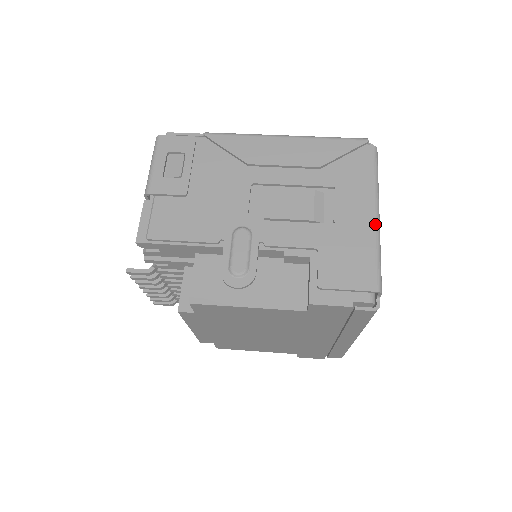
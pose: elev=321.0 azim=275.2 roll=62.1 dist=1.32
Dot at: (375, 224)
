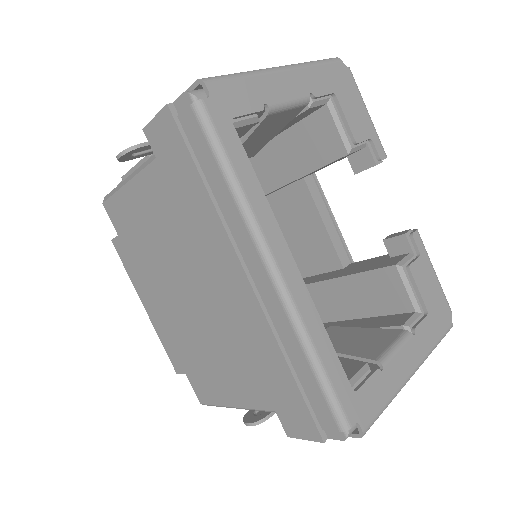
Dot at: (266, 69)
